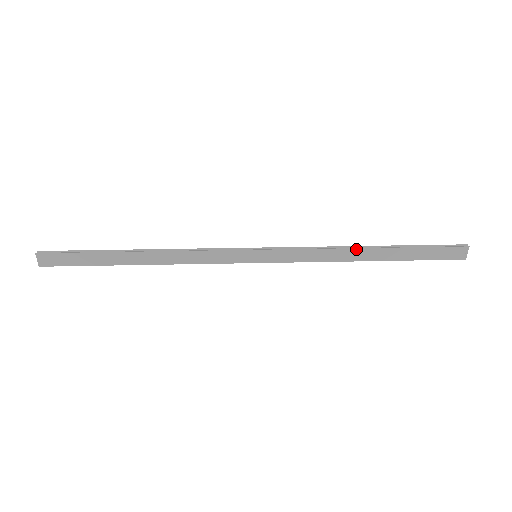
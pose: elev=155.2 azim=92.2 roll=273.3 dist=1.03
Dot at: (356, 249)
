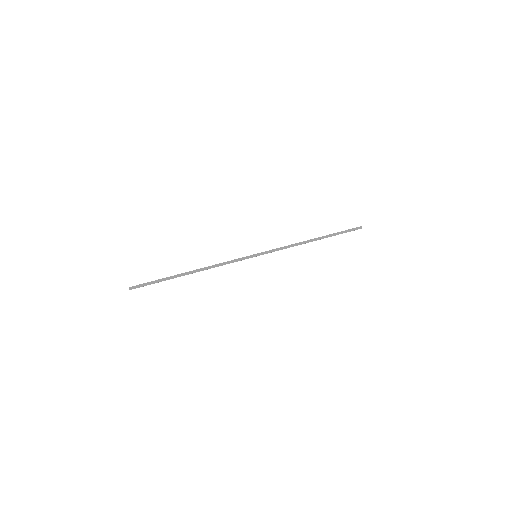
Dot at: occluded
